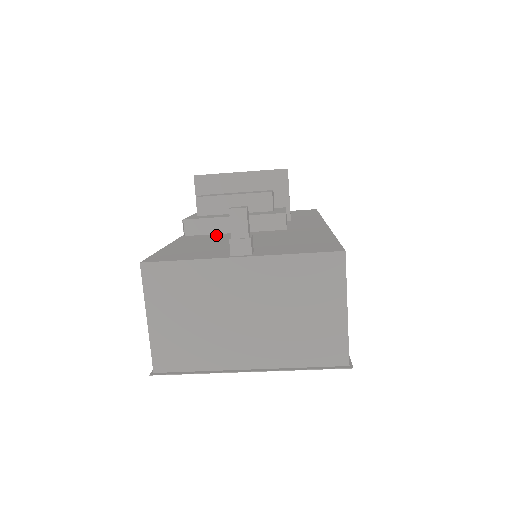
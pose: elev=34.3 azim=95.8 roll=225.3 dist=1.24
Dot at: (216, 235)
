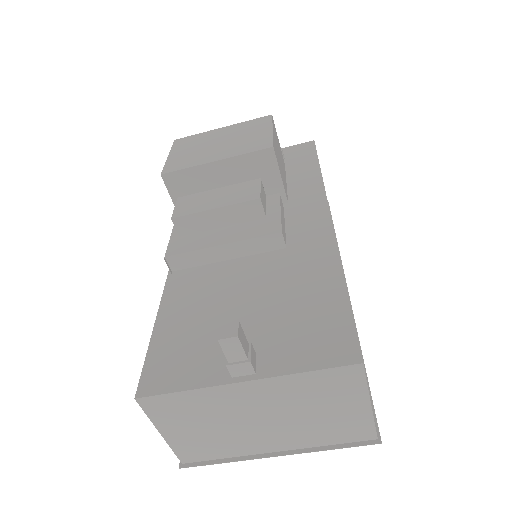
Dot at: (207, 271)
